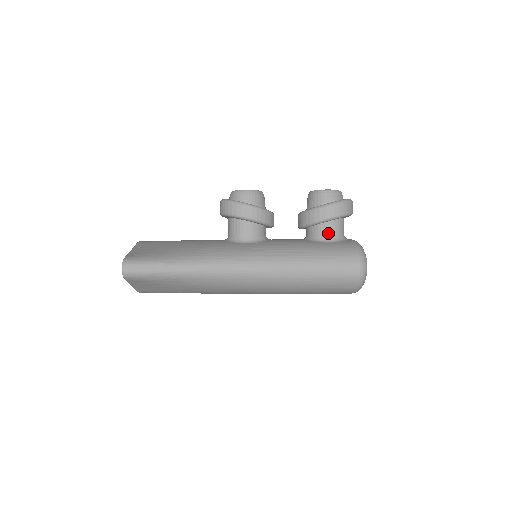
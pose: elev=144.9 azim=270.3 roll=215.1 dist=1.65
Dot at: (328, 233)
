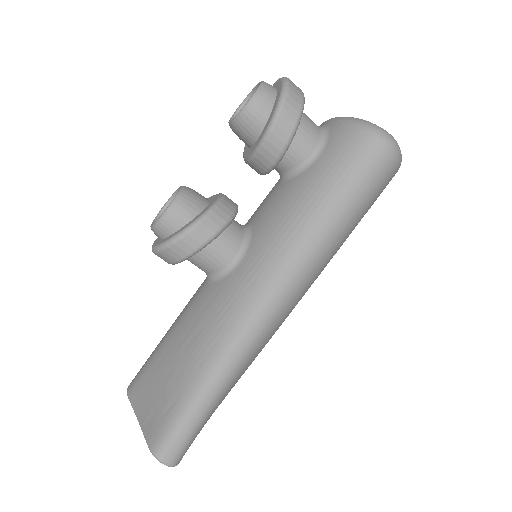
Dot at: (306, 147)
